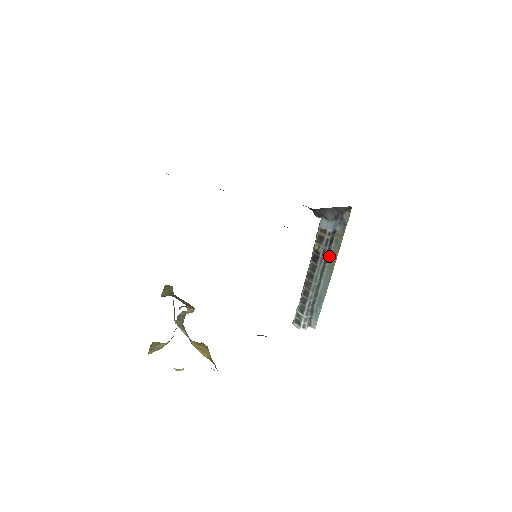
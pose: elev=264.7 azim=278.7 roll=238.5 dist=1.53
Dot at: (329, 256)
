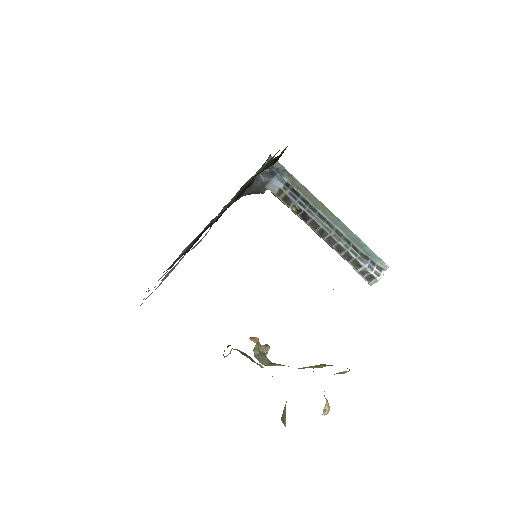
Dot at: (312, 205)
